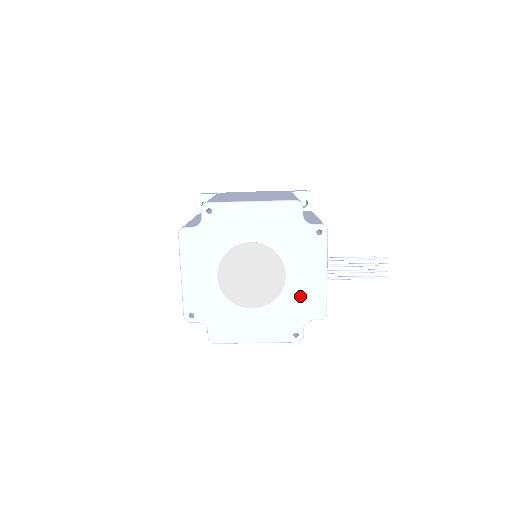
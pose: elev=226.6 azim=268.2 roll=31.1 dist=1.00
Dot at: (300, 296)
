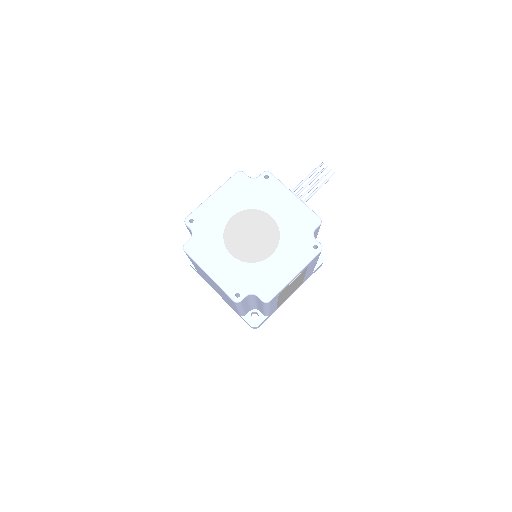
Dot at: (293, 221)
